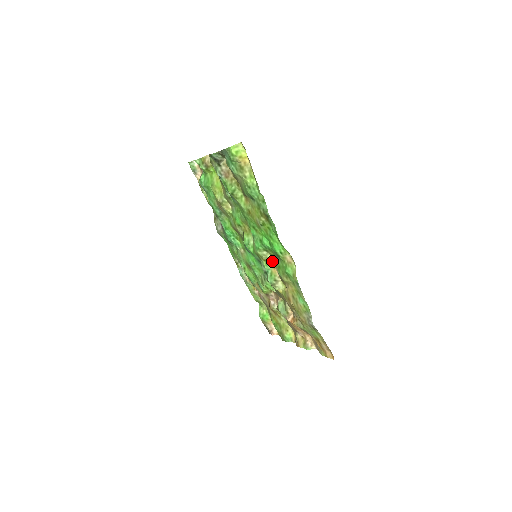
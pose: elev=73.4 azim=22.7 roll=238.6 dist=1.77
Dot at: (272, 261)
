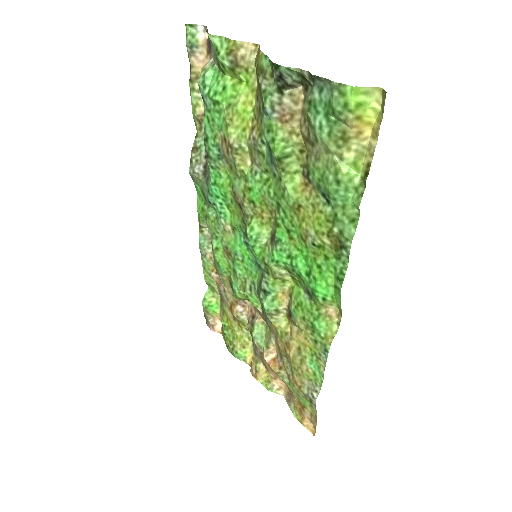
Dot at: (286, 283)
